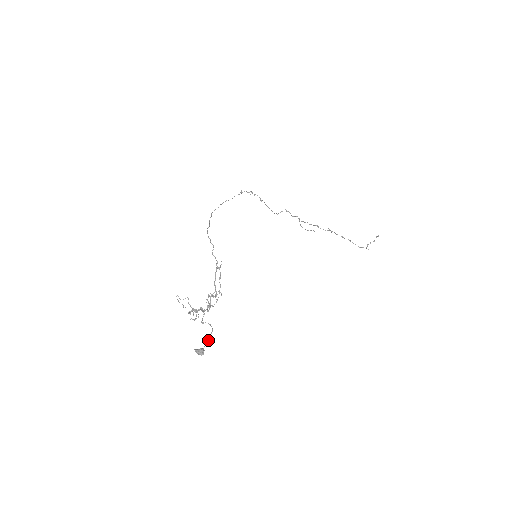
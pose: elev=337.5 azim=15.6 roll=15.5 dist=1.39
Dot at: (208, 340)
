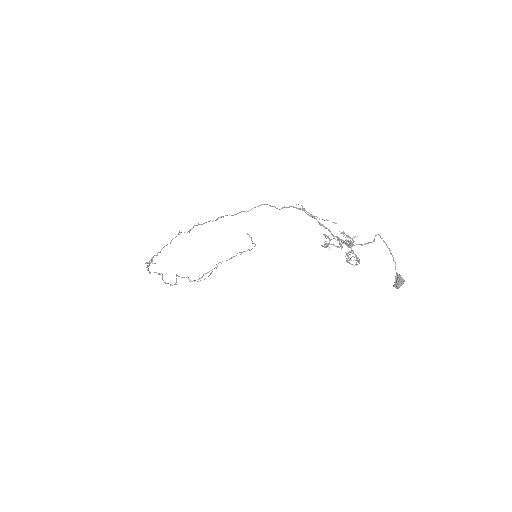
Dot at: (392, 256)
